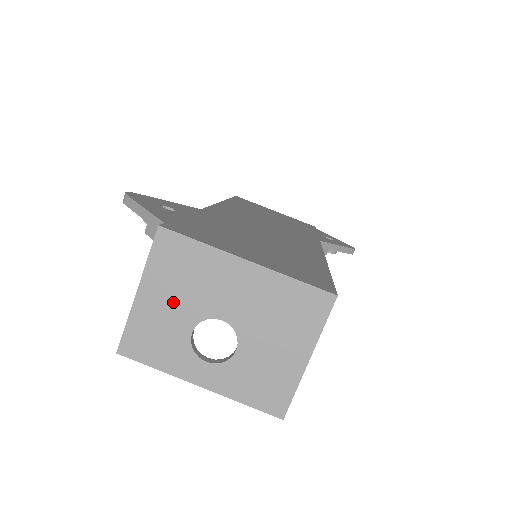
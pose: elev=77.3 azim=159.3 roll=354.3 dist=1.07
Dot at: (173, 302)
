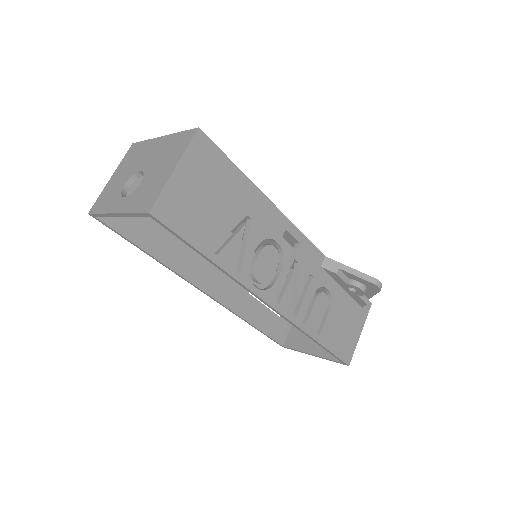
Dot at: (123, 174)
